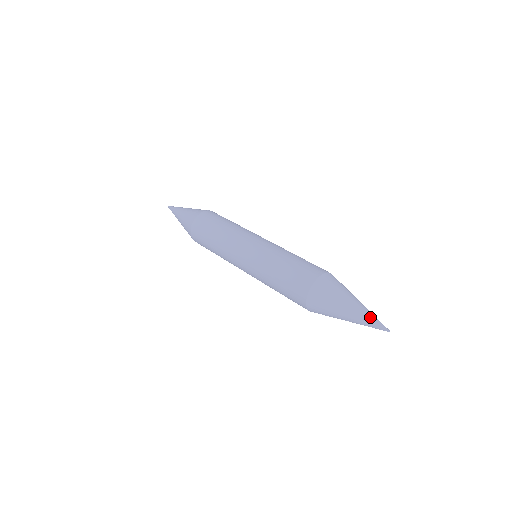
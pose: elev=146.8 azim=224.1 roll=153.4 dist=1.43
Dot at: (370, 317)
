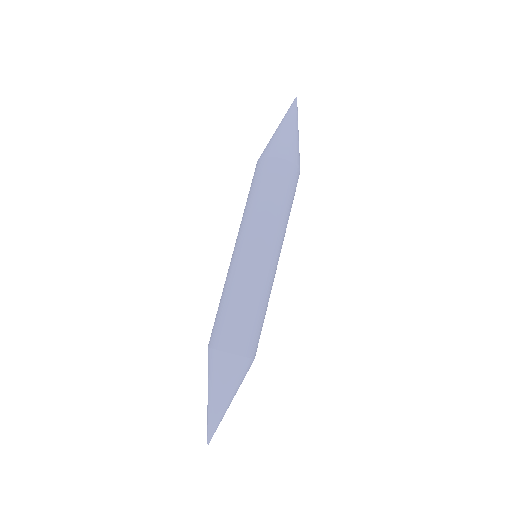
Dot at: (216, 422)
